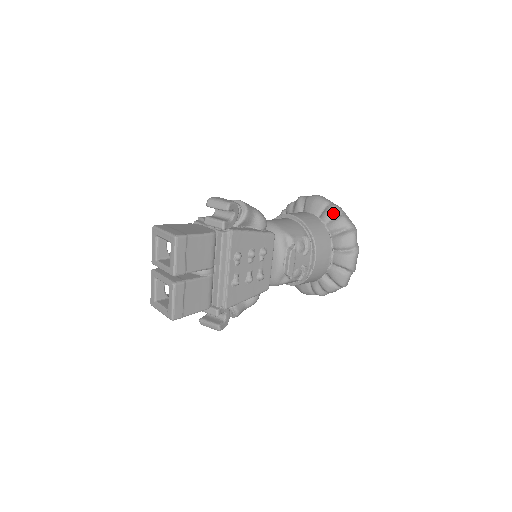
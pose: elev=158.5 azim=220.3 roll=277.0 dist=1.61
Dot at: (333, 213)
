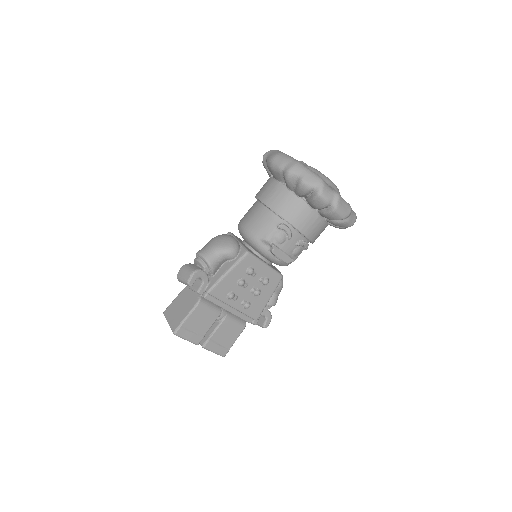
Dot at: (291, 181)
